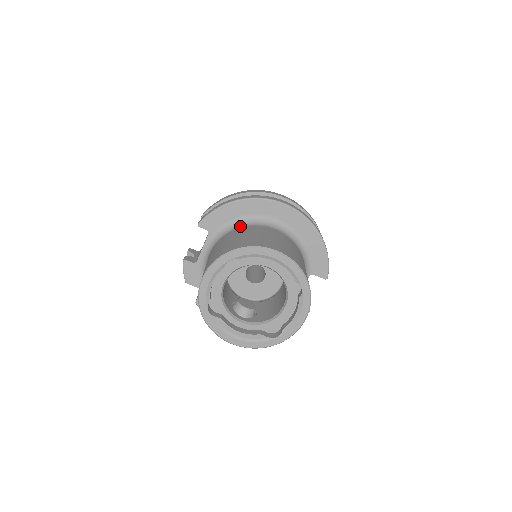
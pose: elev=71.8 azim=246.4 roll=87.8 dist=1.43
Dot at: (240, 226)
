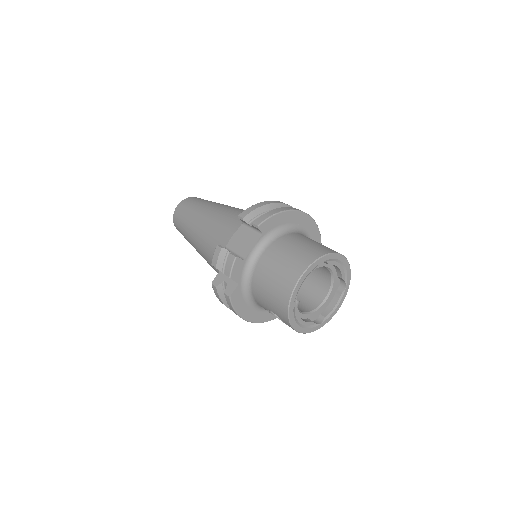
Dot at: (287, 232)
